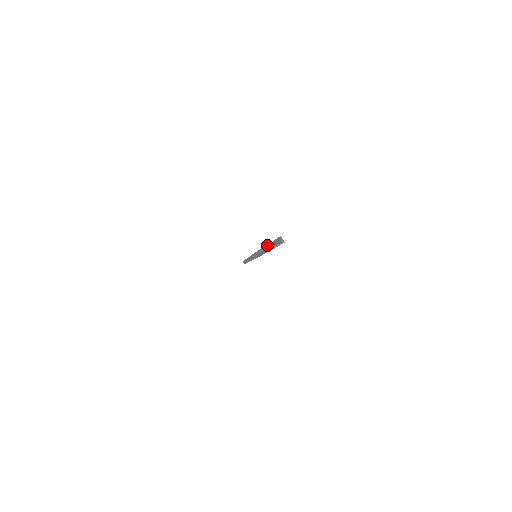
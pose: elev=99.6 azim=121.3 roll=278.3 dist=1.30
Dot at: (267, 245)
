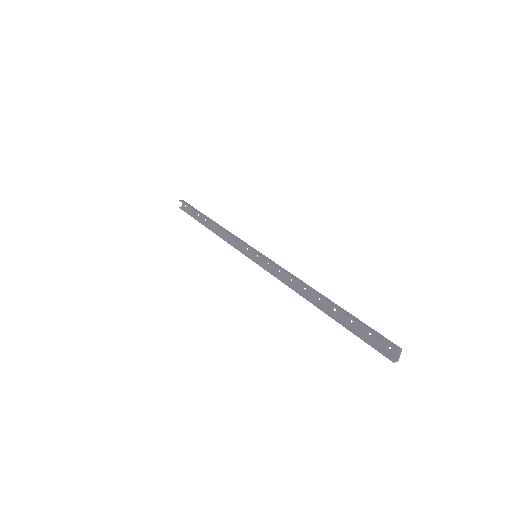
Dot at: occluded
